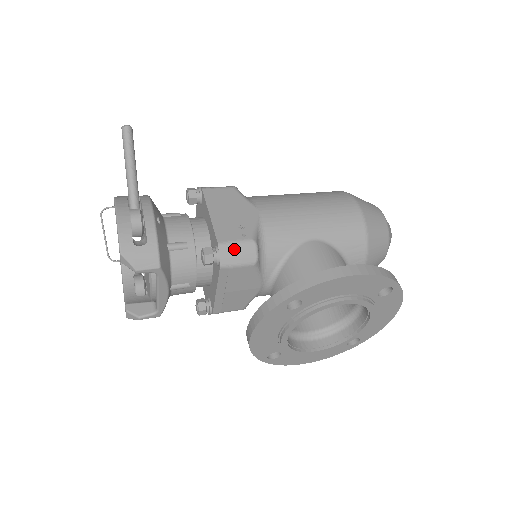
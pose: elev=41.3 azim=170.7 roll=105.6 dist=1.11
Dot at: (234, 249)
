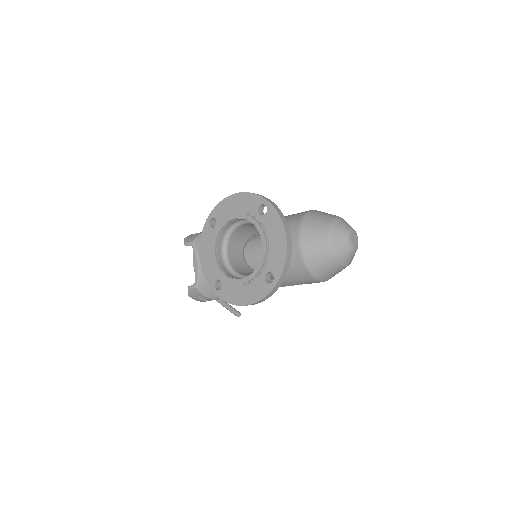
Dot at: occluded
